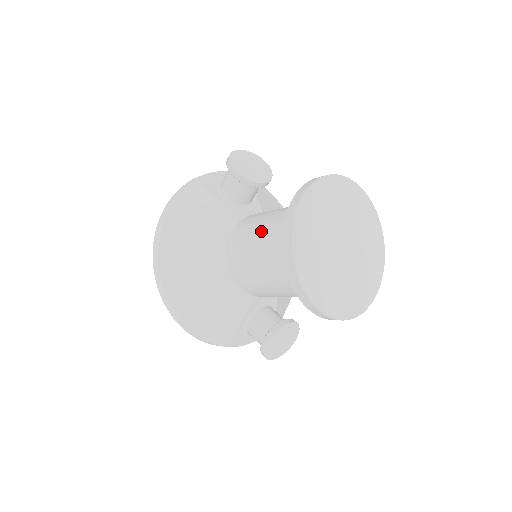
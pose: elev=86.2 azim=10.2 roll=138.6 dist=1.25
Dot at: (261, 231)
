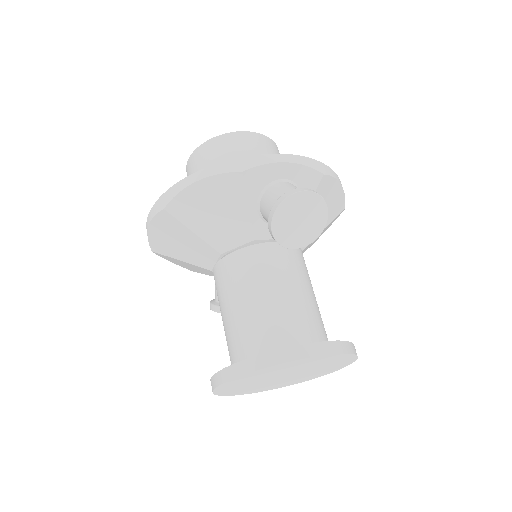
Dot at: (241, 302)
